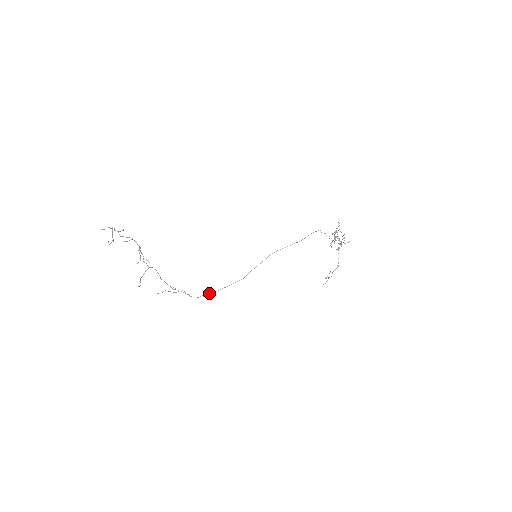
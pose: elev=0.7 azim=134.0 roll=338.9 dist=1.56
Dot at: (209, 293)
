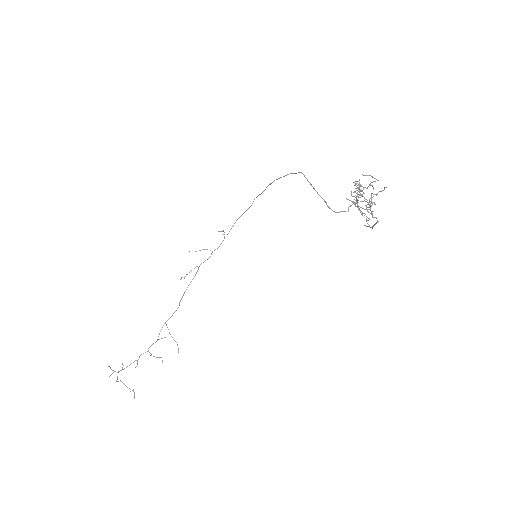
Dot at: occluded
